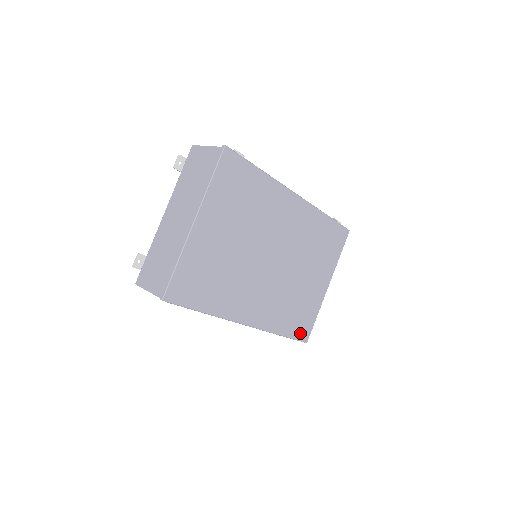
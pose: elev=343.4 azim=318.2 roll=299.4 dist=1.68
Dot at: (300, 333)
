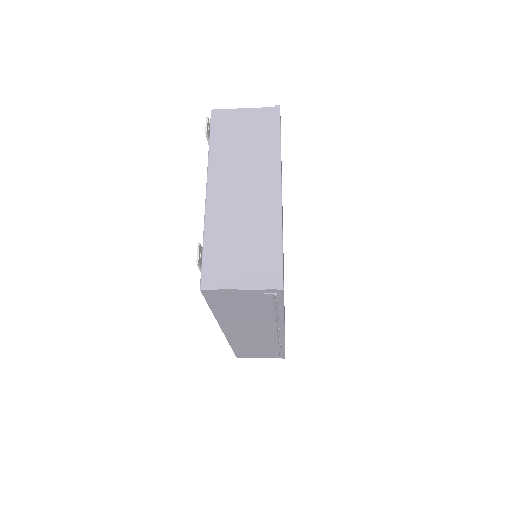
Dot at: occluded
